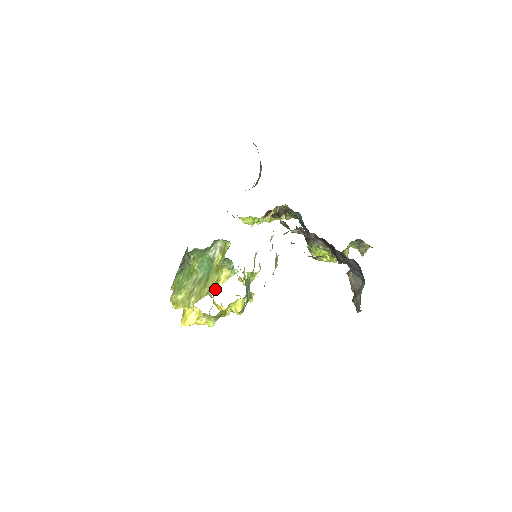
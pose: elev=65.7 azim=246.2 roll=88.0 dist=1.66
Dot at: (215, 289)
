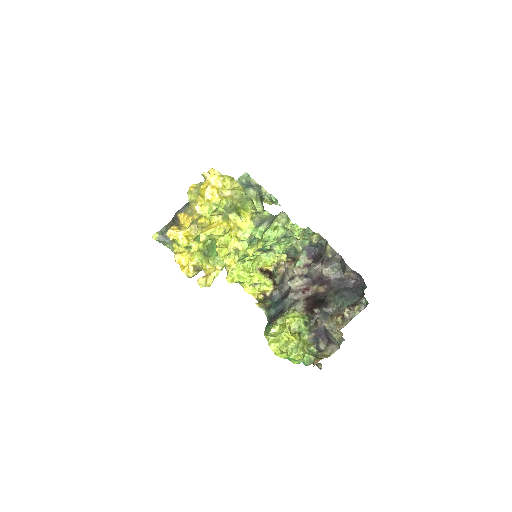
Dot at: occluded
